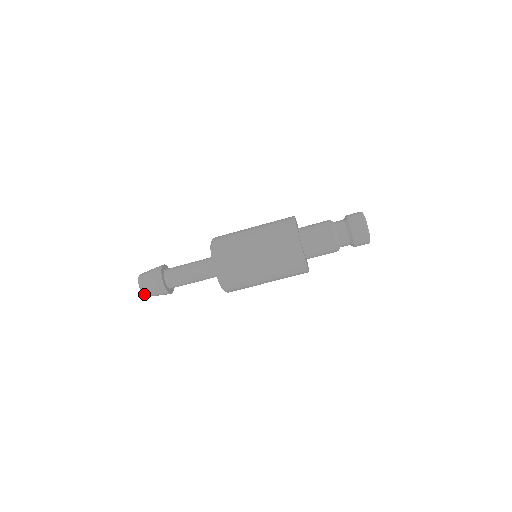
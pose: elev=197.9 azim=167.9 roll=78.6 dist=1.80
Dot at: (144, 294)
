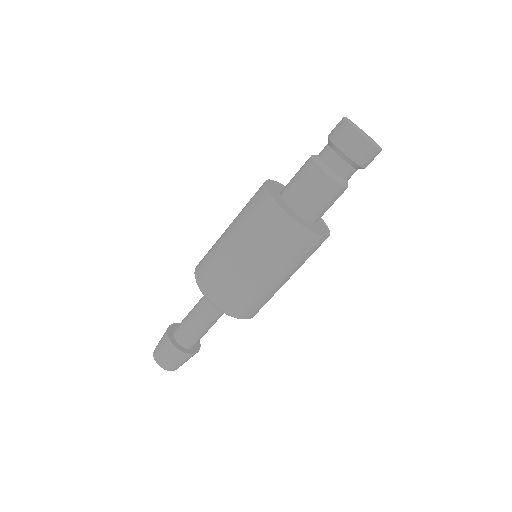
Dot at: occluded
